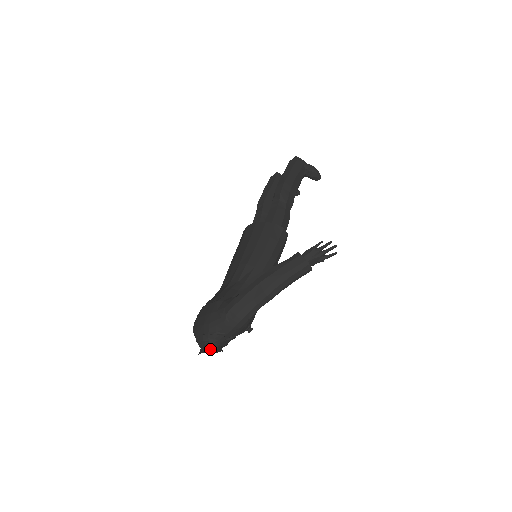
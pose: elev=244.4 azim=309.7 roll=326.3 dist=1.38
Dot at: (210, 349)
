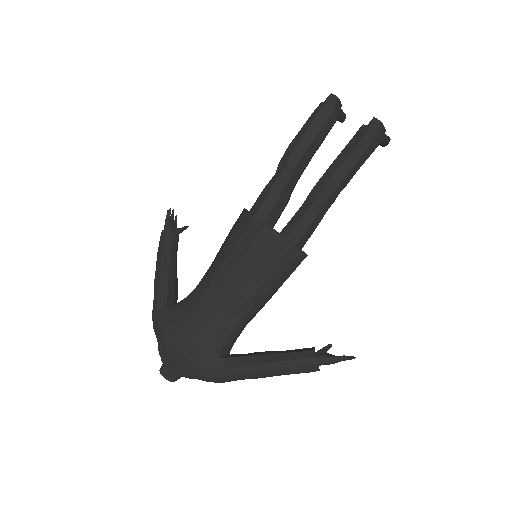
Dot at: (176, 378)
